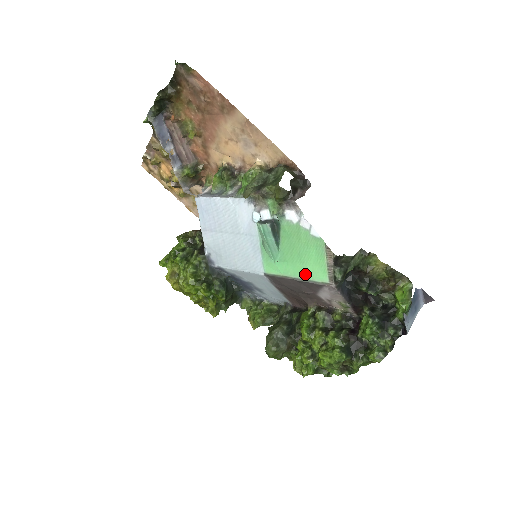
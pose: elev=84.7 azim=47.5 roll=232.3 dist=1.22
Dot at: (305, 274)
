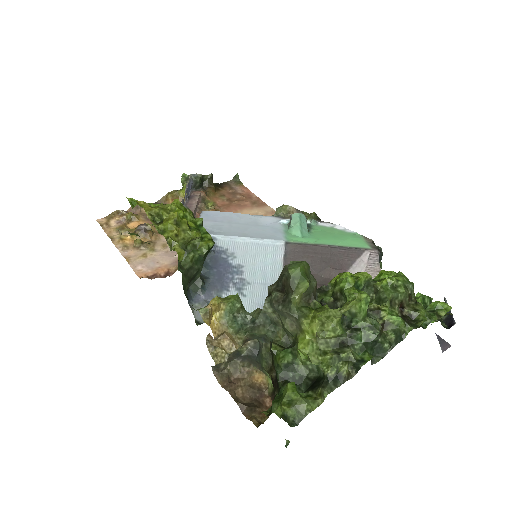
Dot at: (342, 244)
